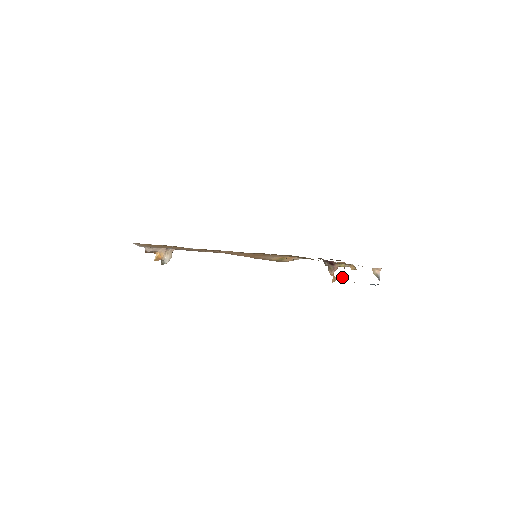
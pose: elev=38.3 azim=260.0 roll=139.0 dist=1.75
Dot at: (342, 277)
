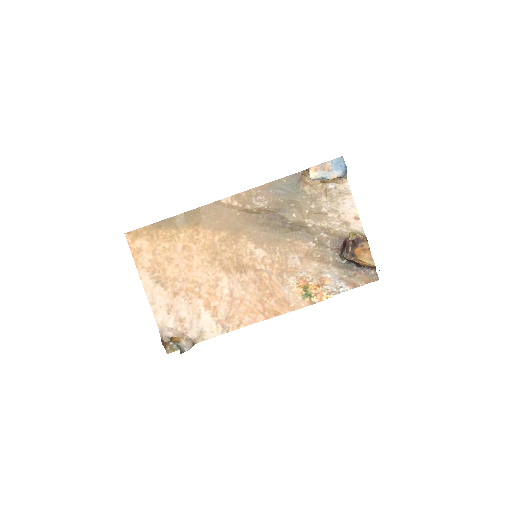
Dot at: (310, 175)
